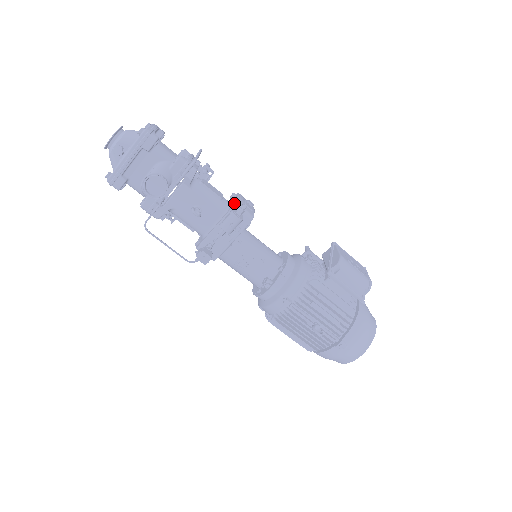
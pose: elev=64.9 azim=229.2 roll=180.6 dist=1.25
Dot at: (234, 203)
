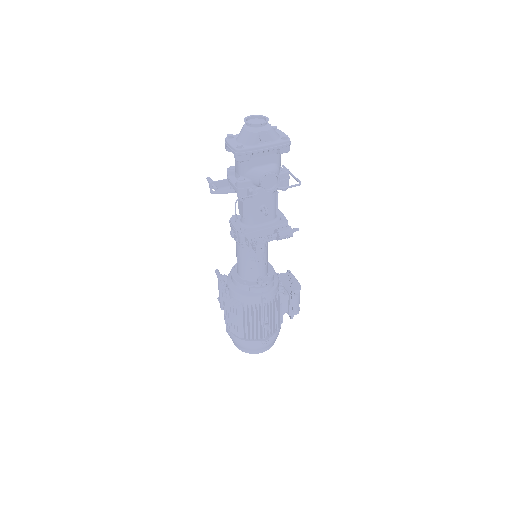
Dot at: (287, 220)
